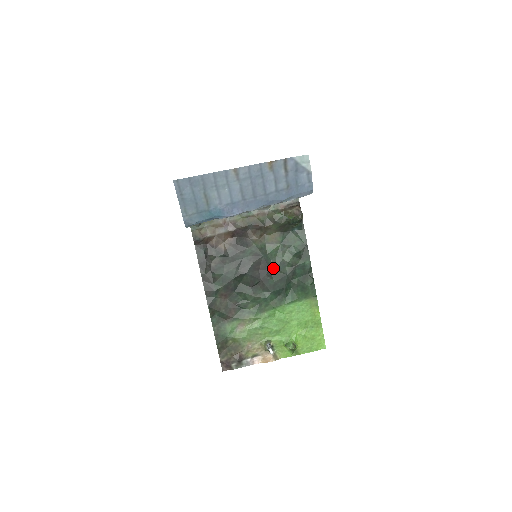
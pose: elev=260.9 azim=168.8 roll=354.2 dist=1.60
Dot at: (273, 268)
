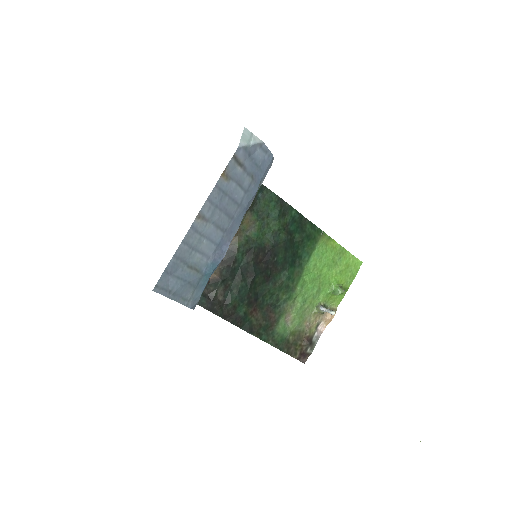
Dot at: (271, 247)
